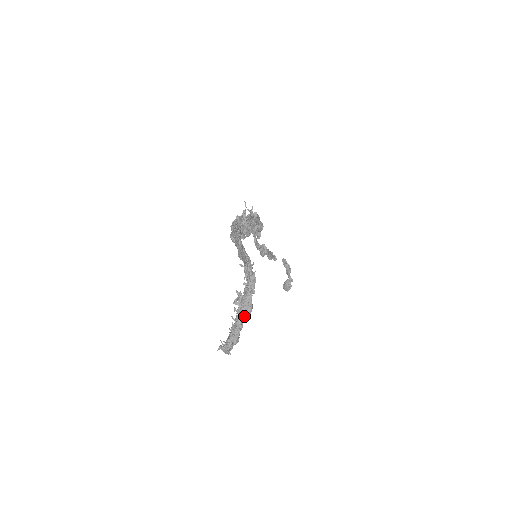
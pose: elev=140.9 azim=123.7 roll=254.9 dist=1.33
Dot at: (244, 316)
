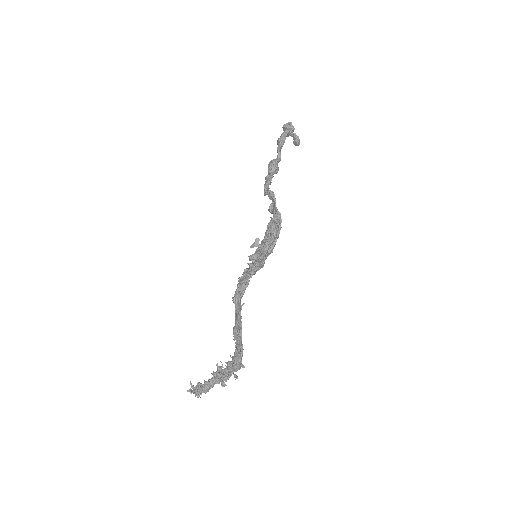
Dot at: occluded
